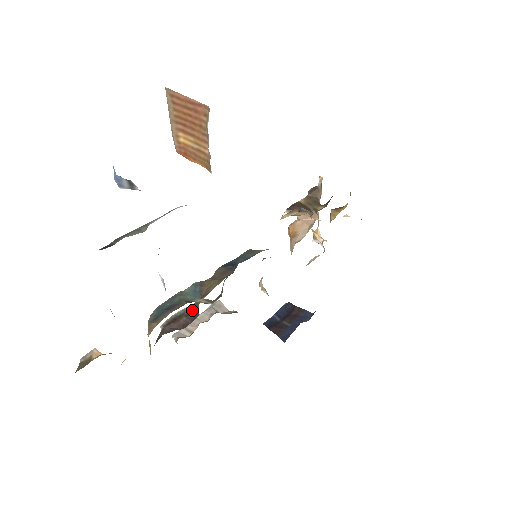
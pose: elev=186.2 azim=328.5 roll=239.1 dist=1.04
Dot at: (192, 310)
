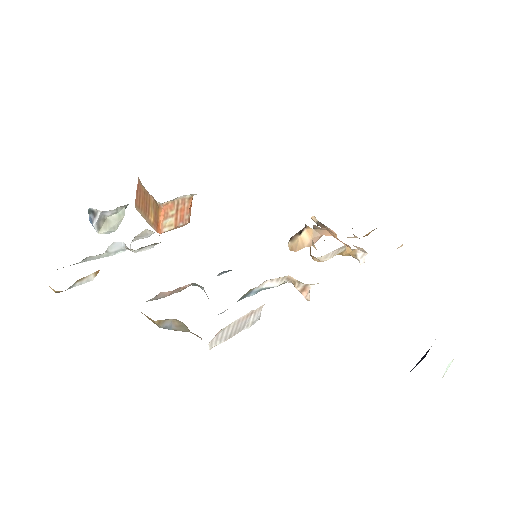
Dot at: occluded
